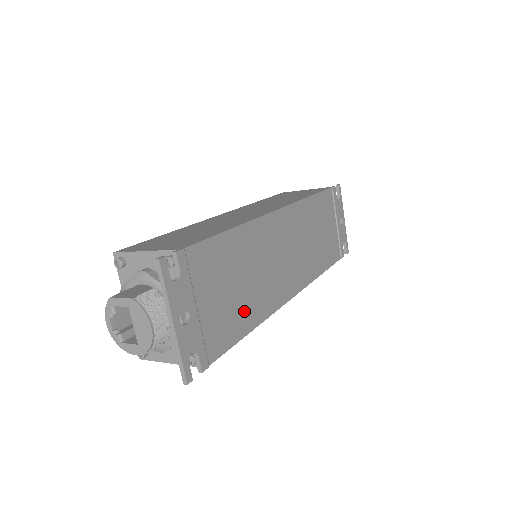
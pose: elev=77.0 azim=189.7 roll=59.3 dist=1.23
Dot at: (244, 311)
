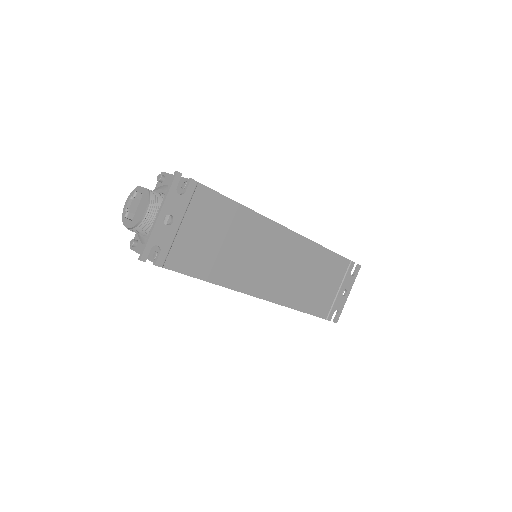
Dot at: (213, 264)
